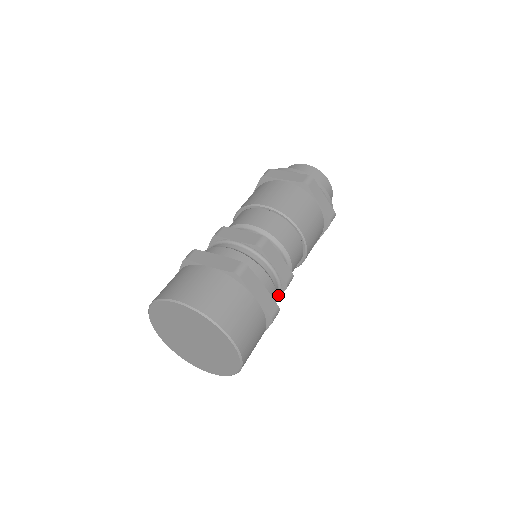
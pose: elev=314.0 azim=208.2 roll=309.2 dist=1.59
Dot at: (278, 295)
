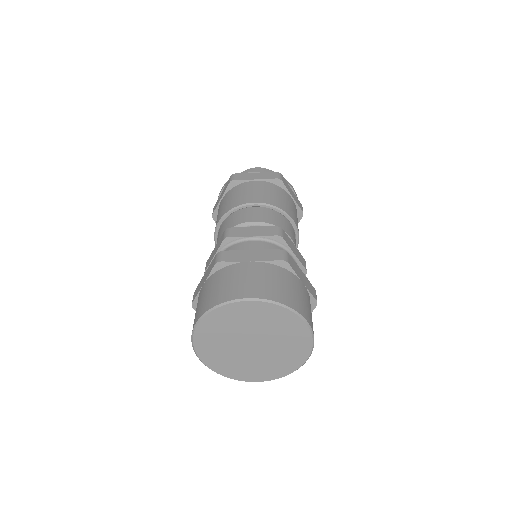
Dot at: (290, 252)
